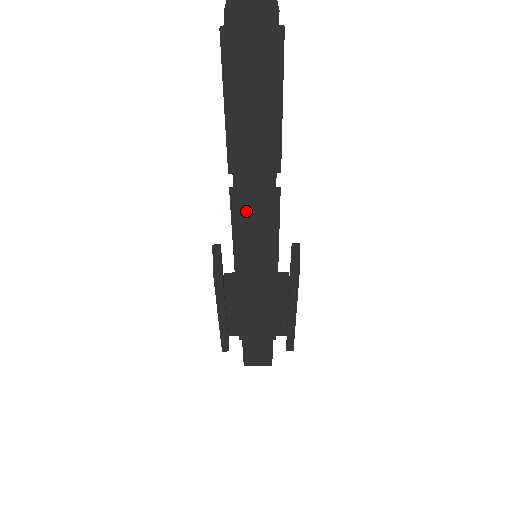
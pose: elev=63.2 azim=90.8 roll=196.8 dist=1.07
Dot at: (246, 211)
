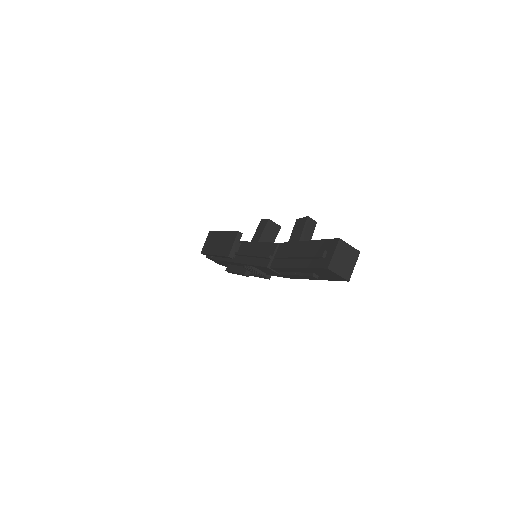
Dot at: (268, 270)
